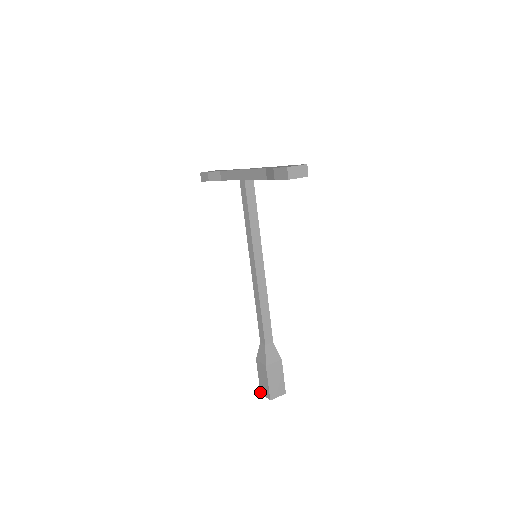
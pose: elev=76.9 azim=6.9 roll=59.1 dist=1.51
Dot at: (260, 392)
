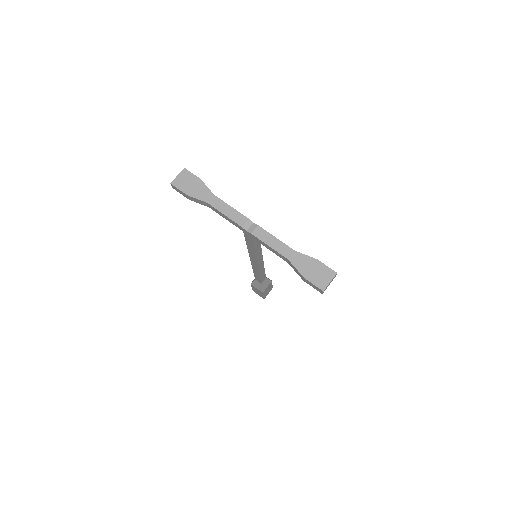
Dot at: occluded
